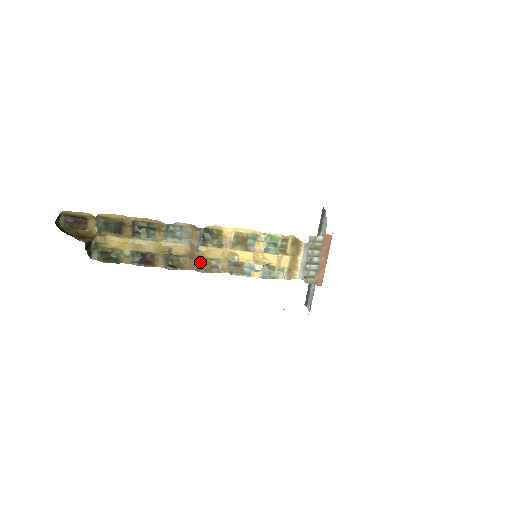
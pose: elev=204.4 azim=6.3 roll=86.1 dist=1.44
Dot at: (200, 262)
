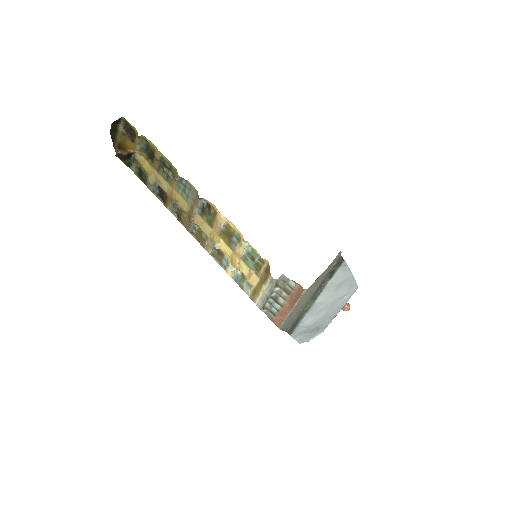
Dot at: (195, 227)
